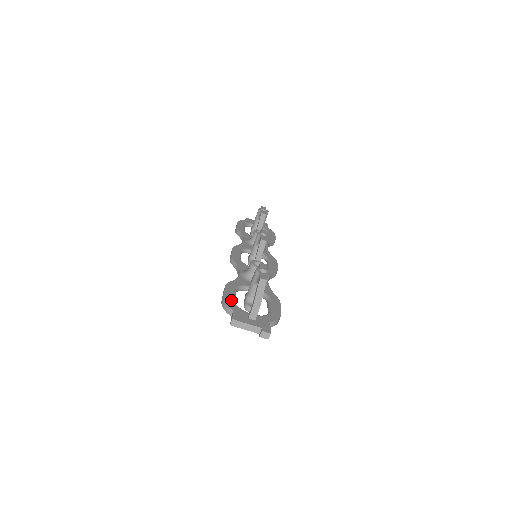
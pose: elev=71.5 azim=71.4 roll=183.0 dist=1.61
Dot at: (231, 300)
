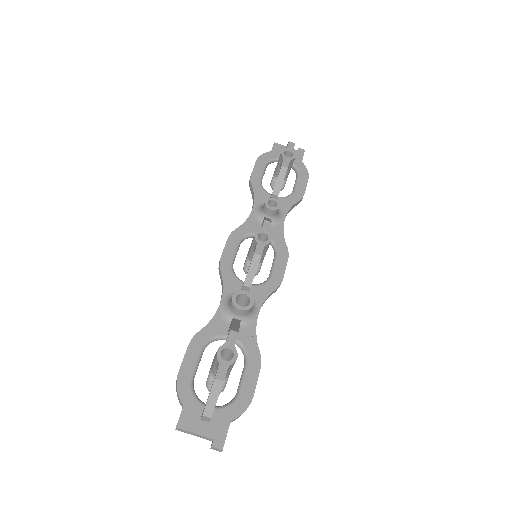
Dot at: (187, 380)
